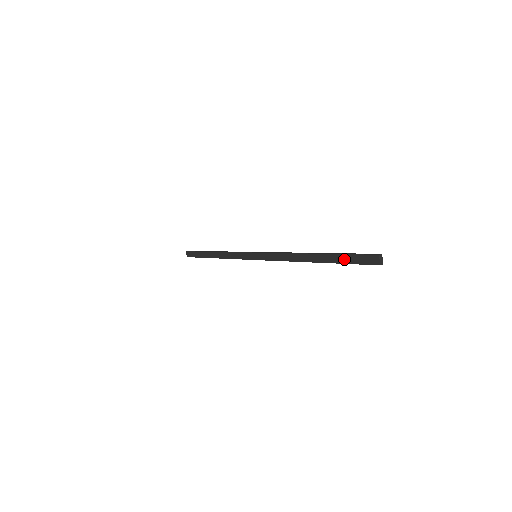
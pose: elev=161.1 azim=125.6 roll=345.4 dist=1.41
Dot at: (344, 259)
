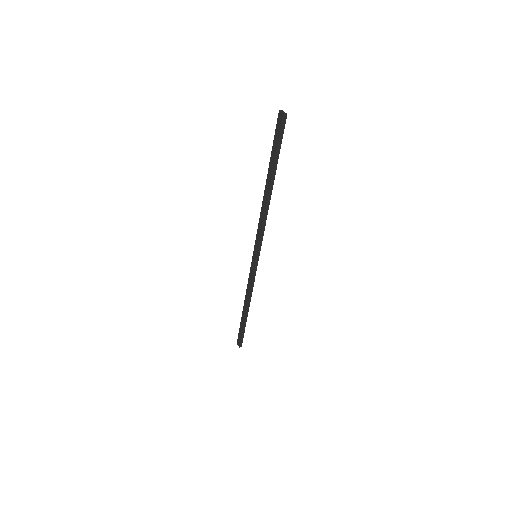
Dot at: (274, 151)
